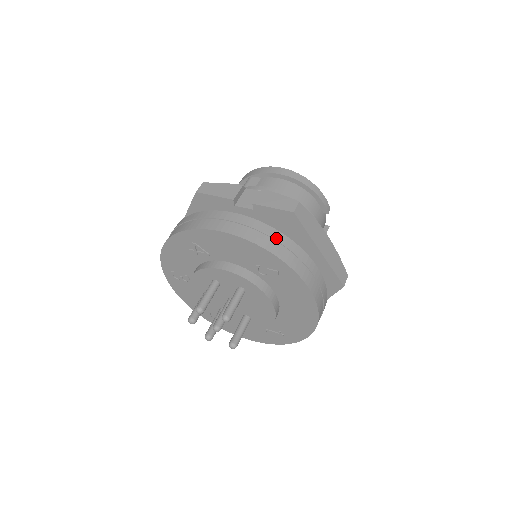
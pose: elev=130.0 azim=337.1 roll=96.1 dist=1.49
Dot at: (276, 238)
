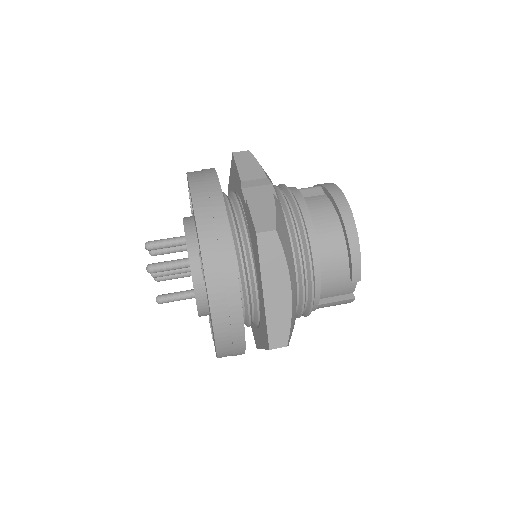
Dot at: (221, 240)
